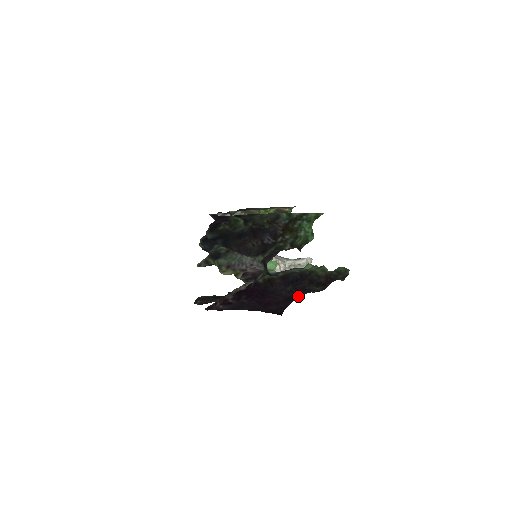
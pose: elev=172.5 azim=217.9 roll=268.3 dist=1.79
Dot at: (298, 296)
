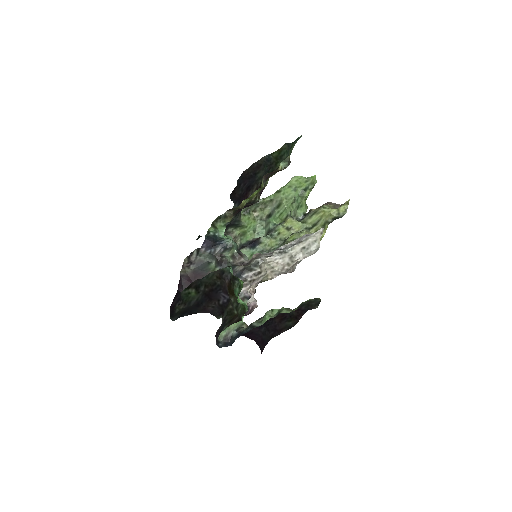
Dot at: (268, 341)
